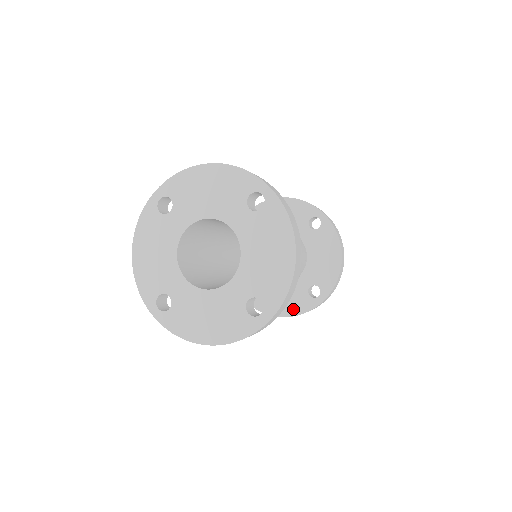
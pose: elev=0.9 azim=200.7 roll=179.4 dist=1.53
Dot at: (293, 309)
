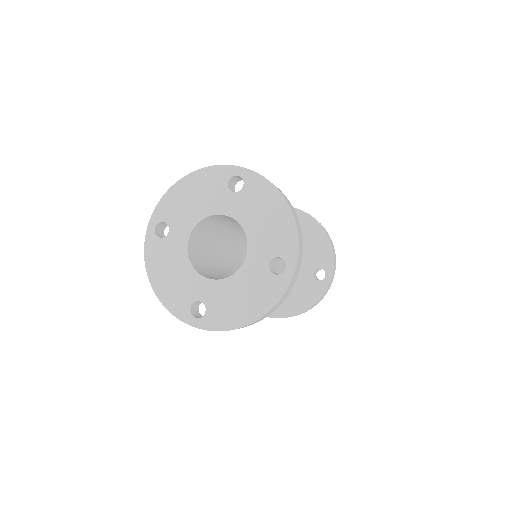
Dot at: (310, 300)
